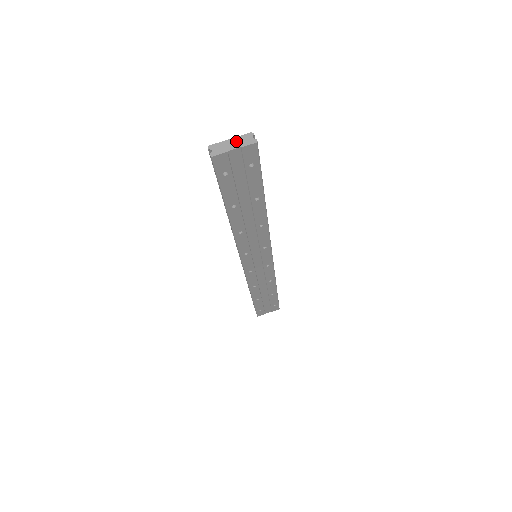
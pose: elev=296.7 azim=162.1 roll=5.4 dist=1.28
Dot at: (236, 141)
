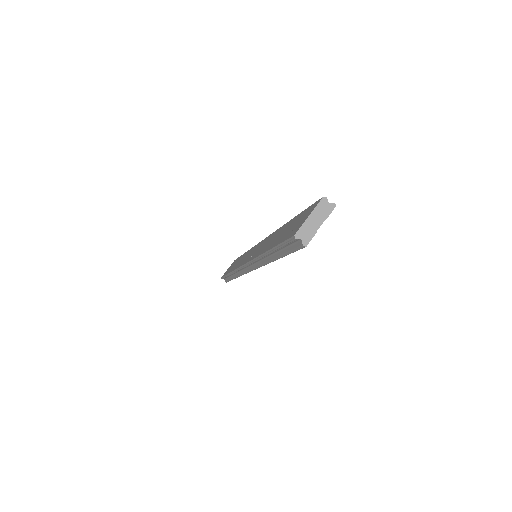
Dot at: (316, 215)
